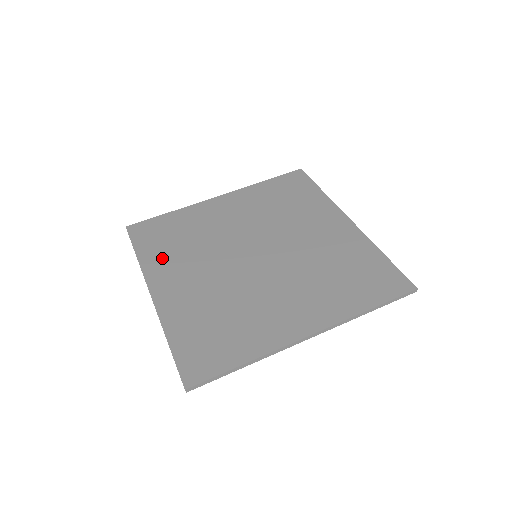
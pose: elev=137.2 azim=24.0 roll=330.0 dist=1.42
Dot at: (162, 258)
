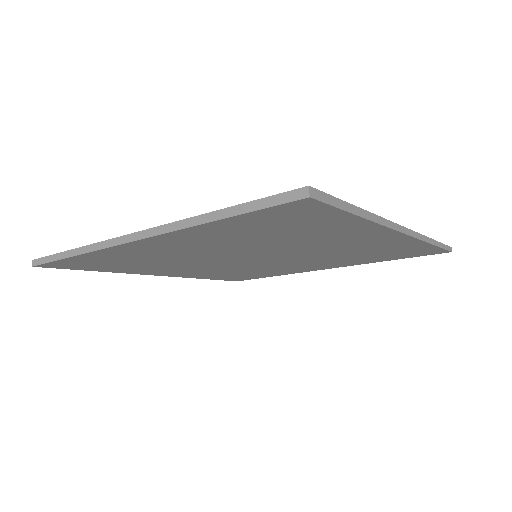
Dot at: occluded
